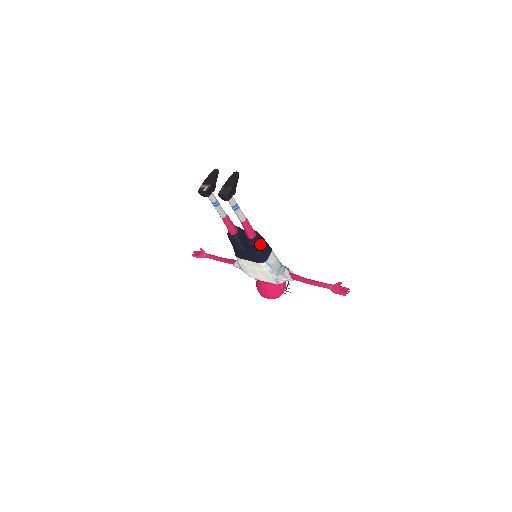
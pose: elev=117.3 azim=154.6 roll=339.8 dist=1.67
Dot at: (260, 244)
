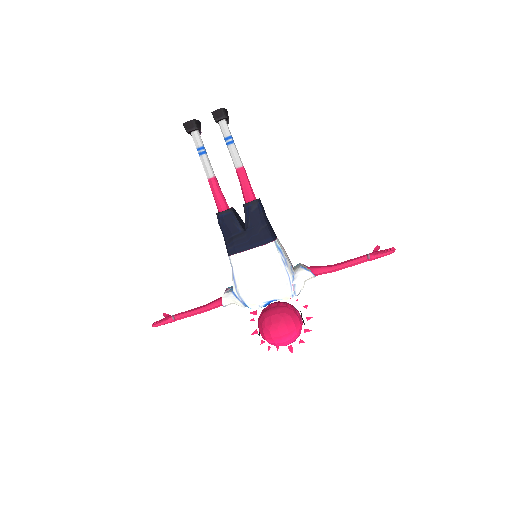
Dot at: (263, 211)
